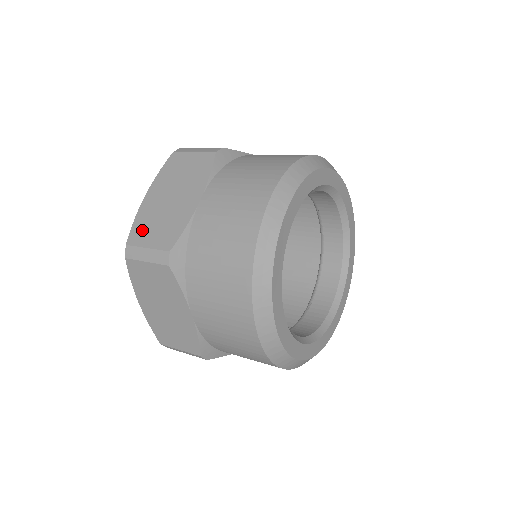
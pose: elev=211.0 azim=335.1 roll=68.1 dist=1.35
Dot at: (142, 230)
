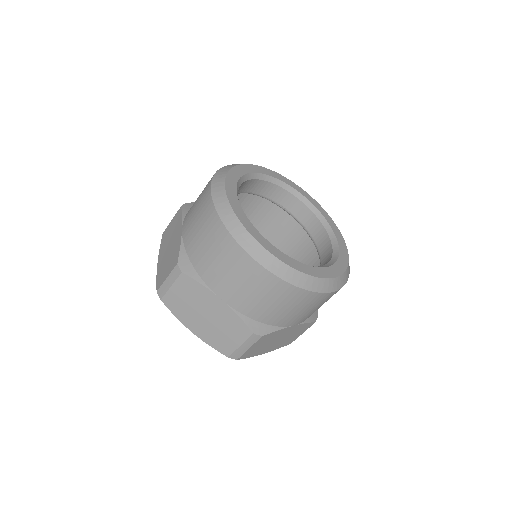
Dot at: (161, 276)
